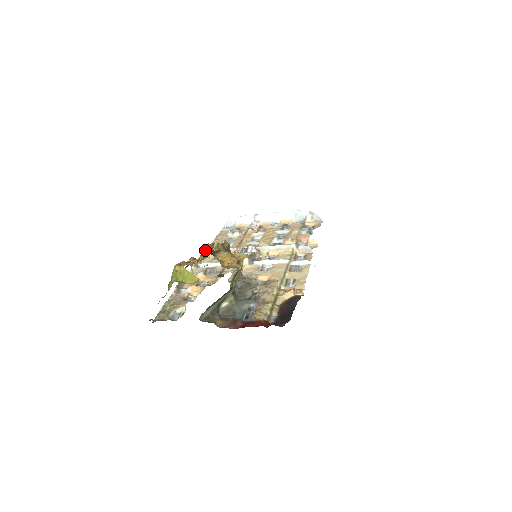
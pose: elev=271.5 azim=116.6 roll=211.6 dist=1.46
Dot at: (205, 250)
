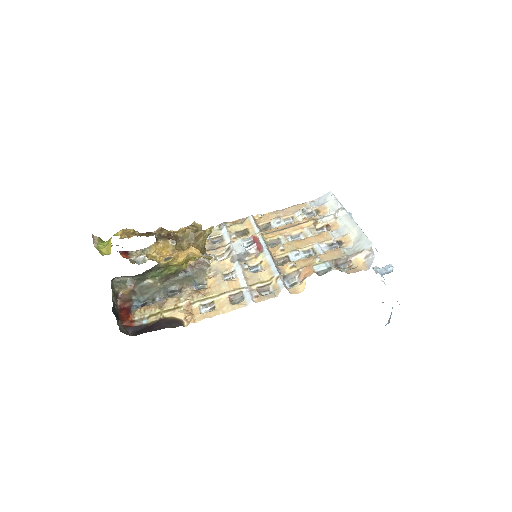
Dot at: (250, 216)
